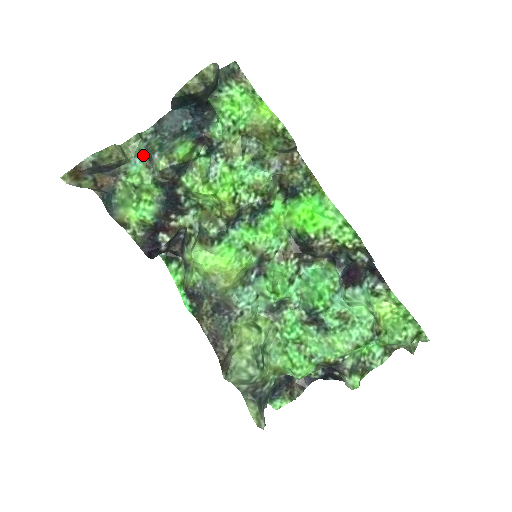
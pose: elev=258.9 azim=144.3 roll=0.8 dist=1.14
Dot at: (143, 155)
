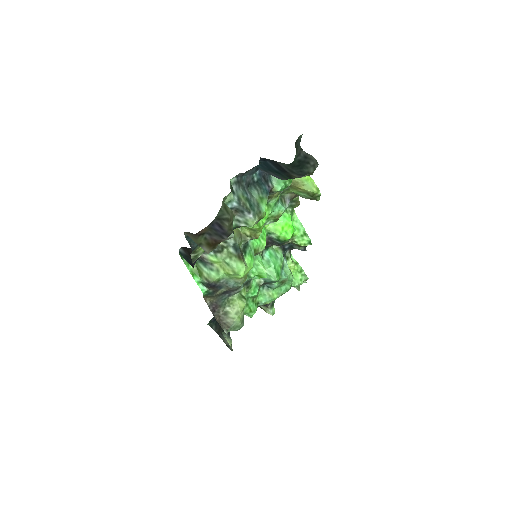
Dot at: (232, 206)
